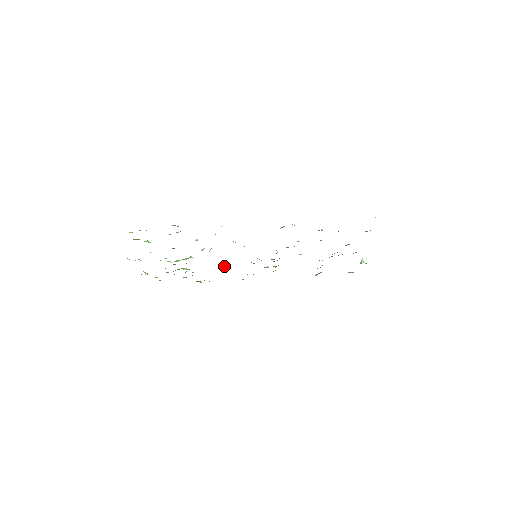
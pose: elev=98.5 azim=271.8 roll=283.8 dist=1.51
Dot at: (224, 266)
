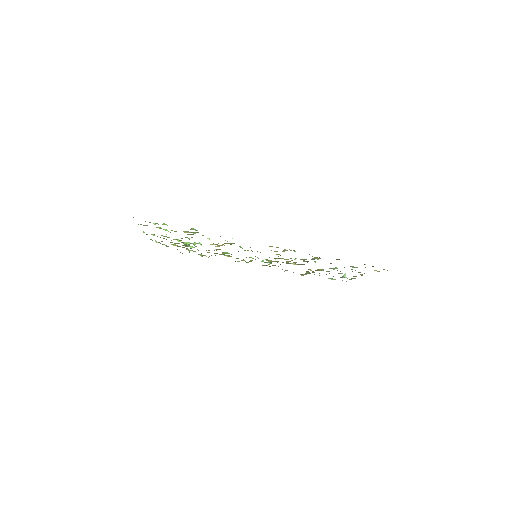
Dot at: (226, 253)
